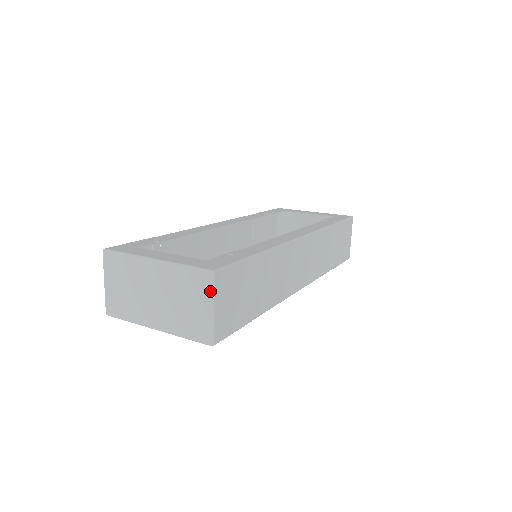
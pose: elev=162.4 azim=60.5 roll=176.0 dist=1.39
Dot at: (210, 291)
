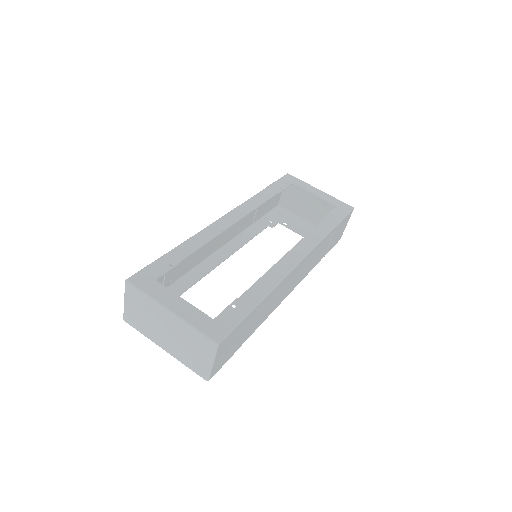
Dot at: (213, 354)
